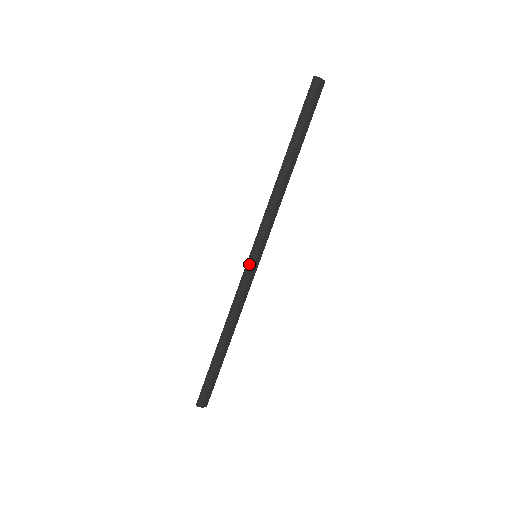
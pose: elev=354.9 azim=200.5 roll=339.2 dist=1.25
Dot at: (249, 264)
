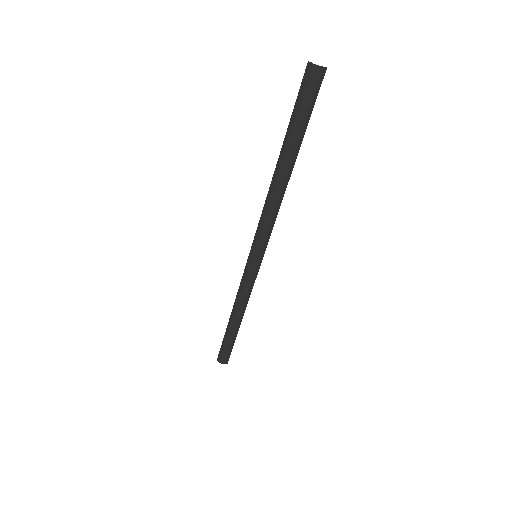
Dot at: (249, 262)
